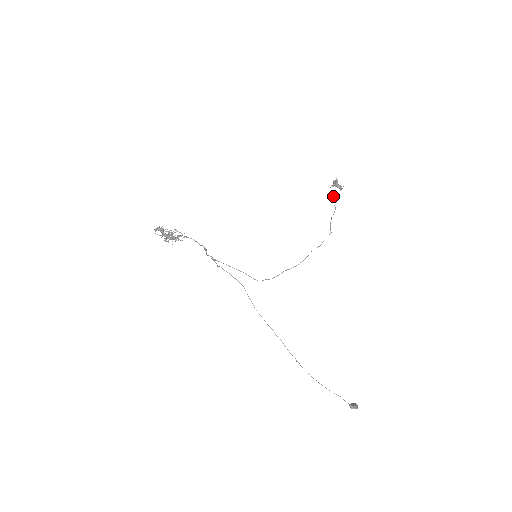
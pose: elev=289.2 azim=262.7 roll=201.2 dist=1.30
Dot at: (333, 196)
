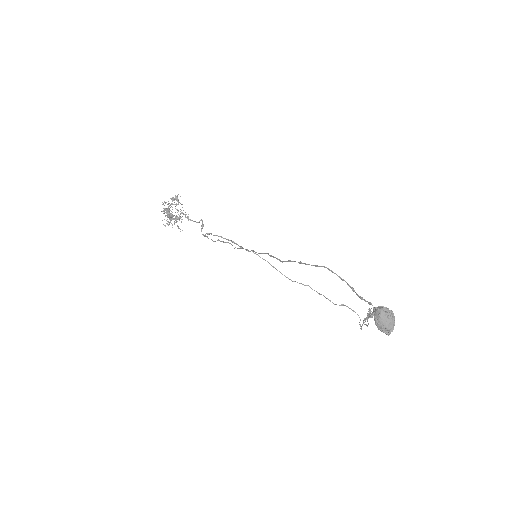
Dot at: (366, 324)
